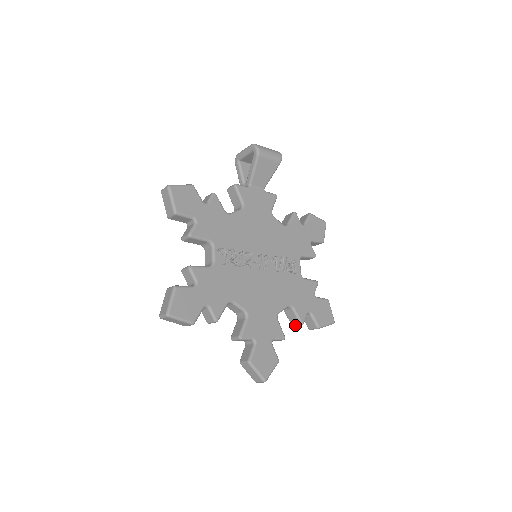
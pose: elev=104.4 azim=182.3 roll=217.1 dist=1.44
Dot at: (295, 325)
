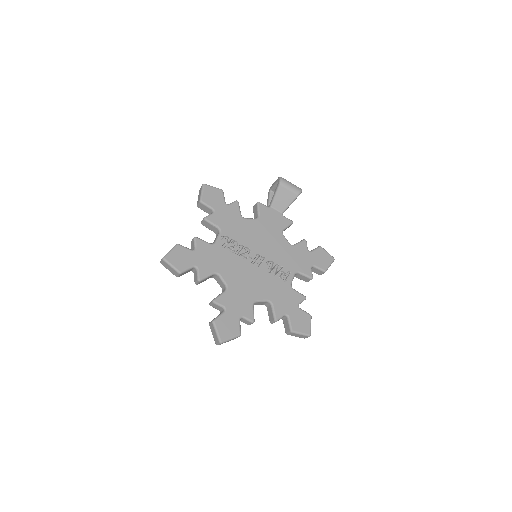
Dot at: (271, 321)
